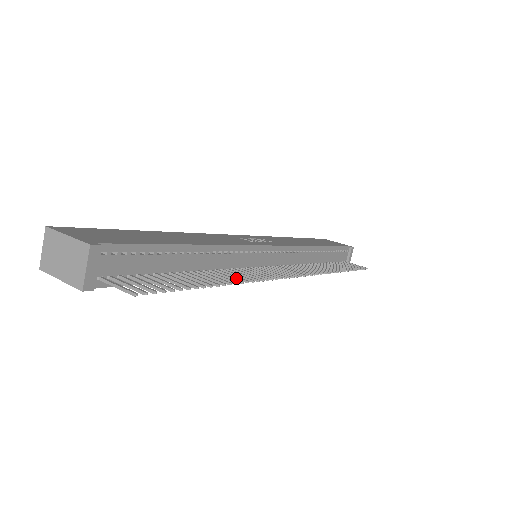
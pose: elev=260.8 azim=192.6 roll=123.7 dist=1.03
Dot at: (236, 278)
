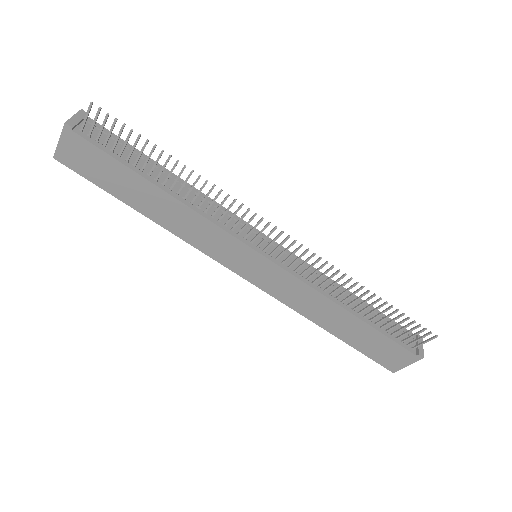
Dot at: (201, 188)
